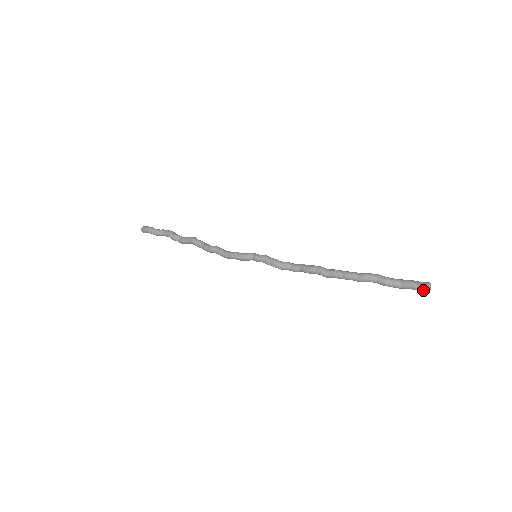
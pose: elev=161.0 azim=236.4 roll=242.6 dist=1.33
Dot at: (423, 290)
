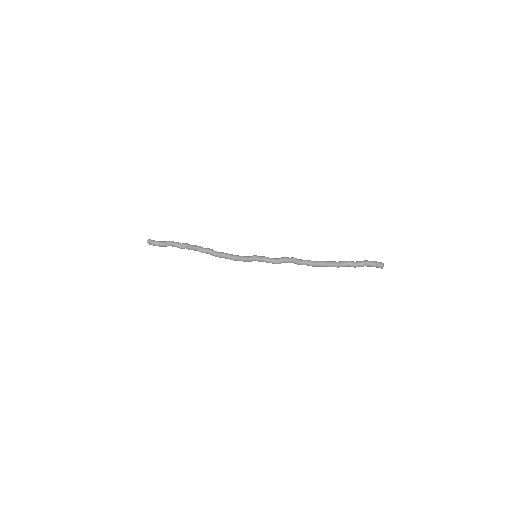
Dot at: occluded
